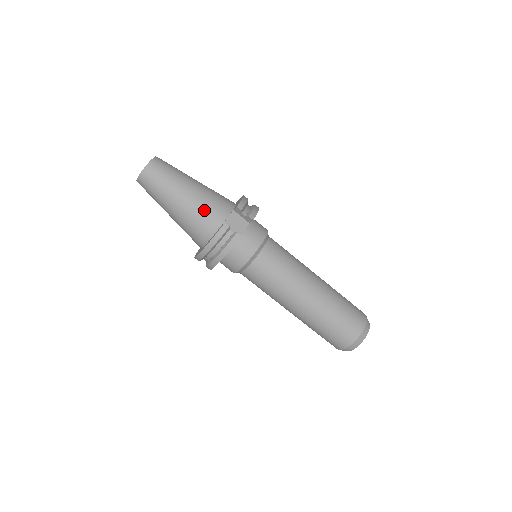
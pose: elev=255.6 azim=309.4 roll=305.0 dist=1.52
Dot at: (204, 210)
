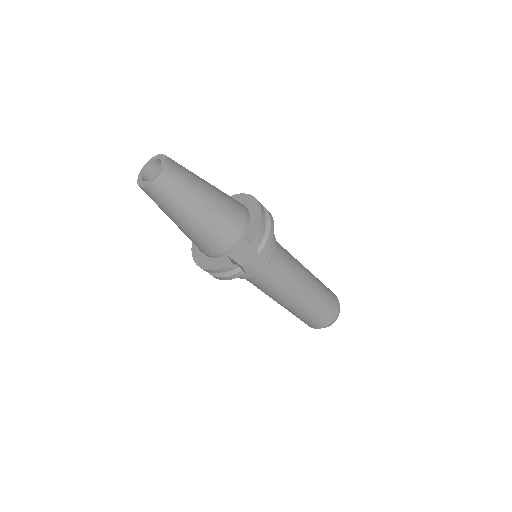
Dot at: (212, 238)
